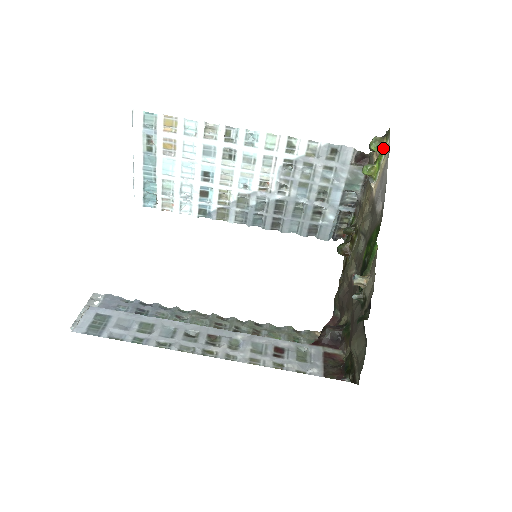
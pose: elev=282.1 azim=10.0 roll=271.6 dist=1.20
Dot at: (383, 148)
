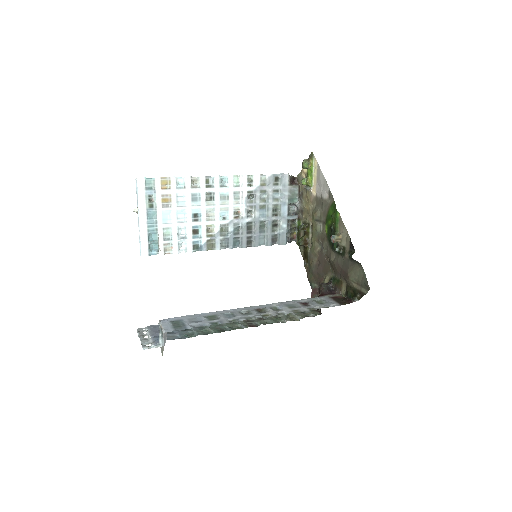
Dot at: (311, 165)
